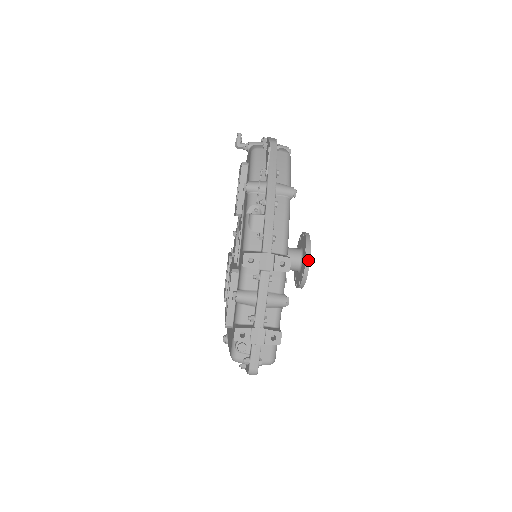
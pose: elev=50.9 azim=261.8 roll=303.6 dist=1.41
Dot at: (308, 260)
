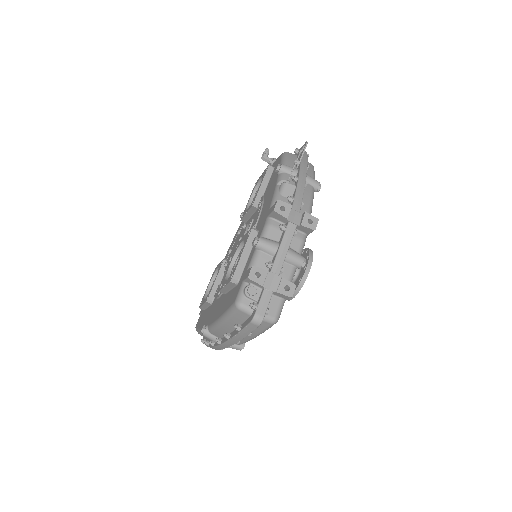
Dot at: (310, 265)
